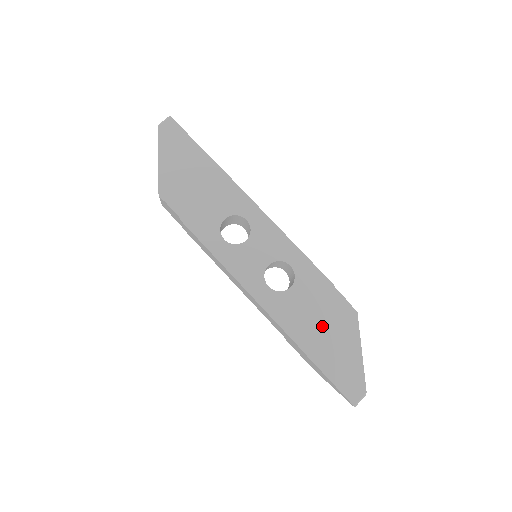
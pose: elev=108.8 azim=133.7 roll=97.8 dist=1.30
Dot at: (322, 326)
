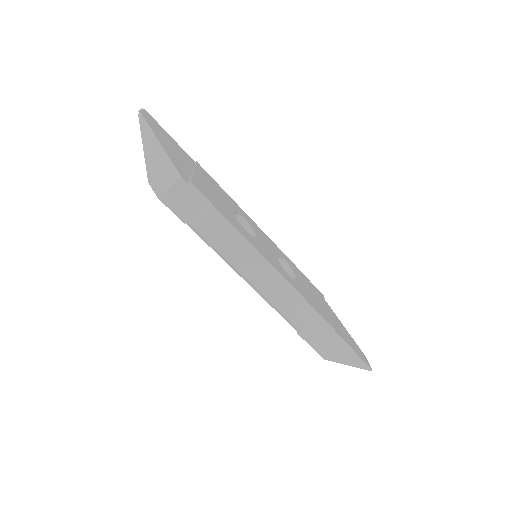
Dot at: (326, 309)
